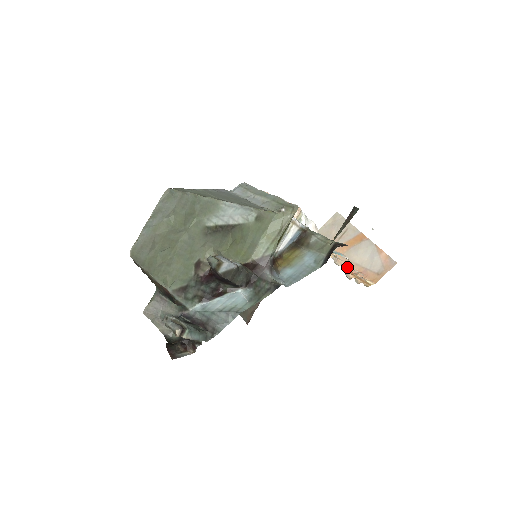
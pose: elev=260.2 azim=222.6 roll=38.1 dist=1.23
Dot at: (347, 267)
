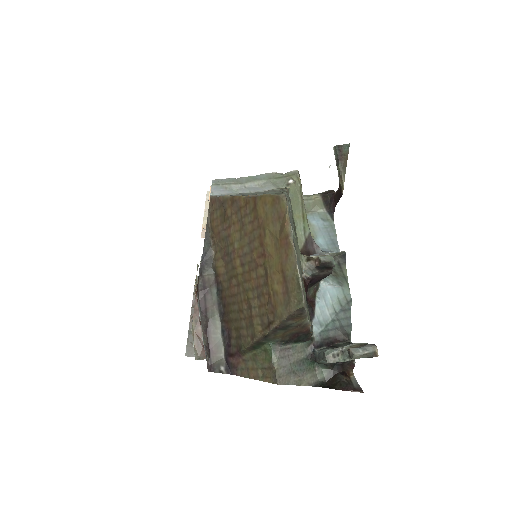
Dot at: occluded
